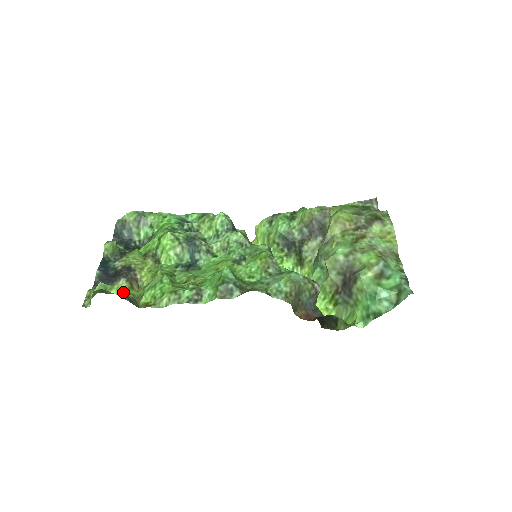
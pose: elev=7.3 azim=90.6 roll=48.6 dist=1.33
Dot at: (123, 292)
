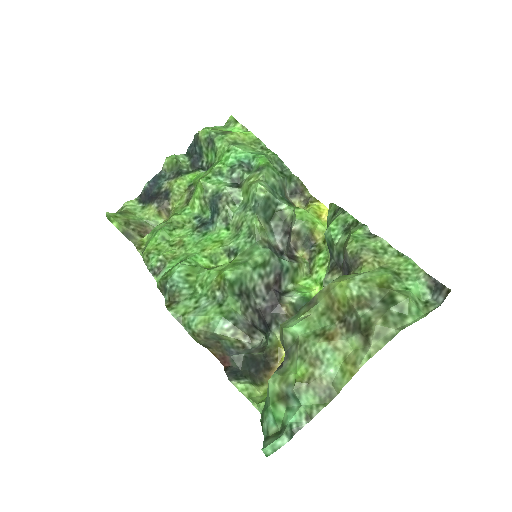
Dot at: (123, 227)
